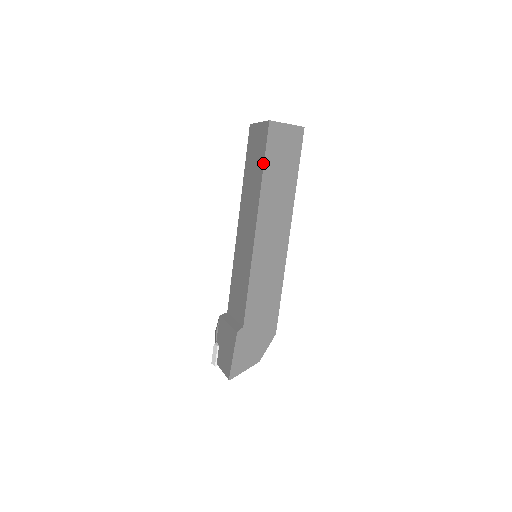
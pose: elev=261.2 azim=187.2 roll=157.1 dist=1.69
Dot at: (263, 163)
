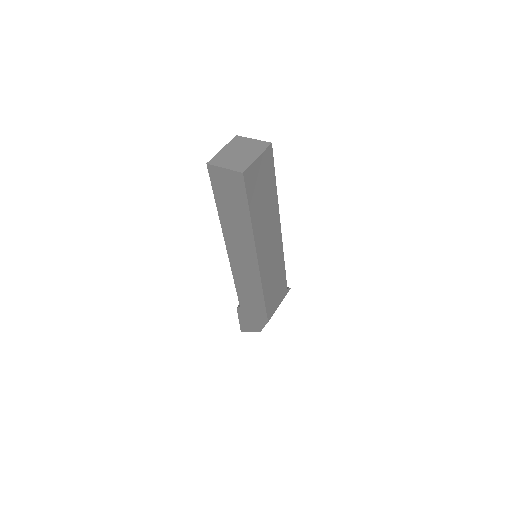
Dot at: (215, 199)
